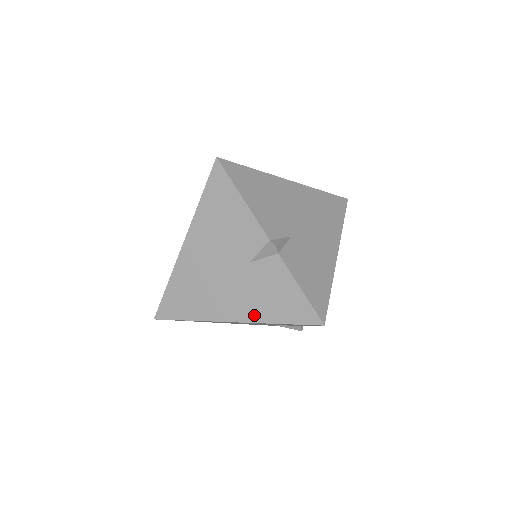
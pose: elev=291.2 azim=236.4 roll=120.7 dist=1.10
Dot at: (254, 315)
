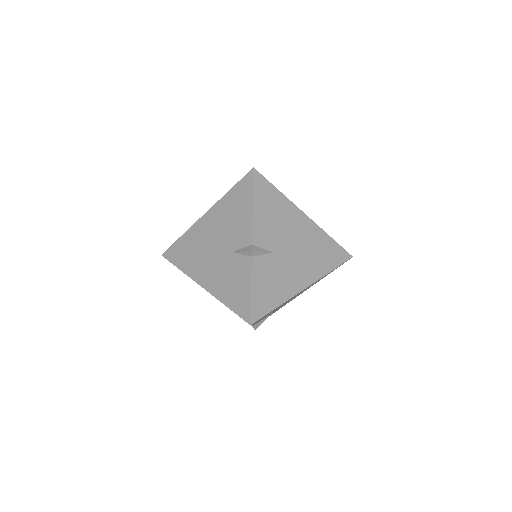
Dot at: occluded
